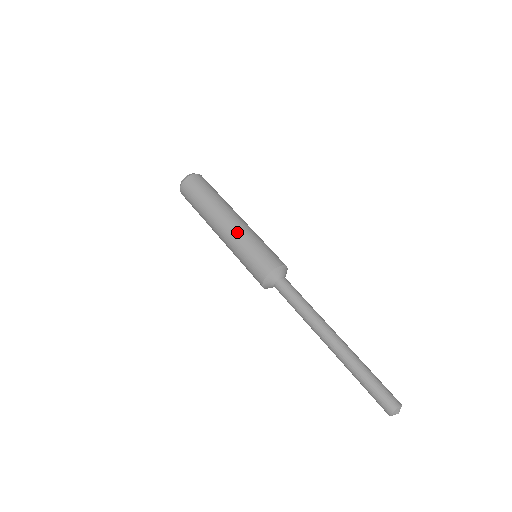
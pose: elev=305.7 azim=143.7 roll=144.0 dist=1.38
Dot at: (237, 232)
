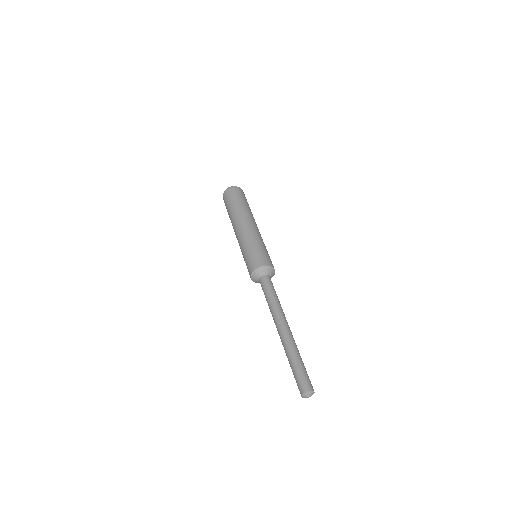
Dot at: (258, 233)
